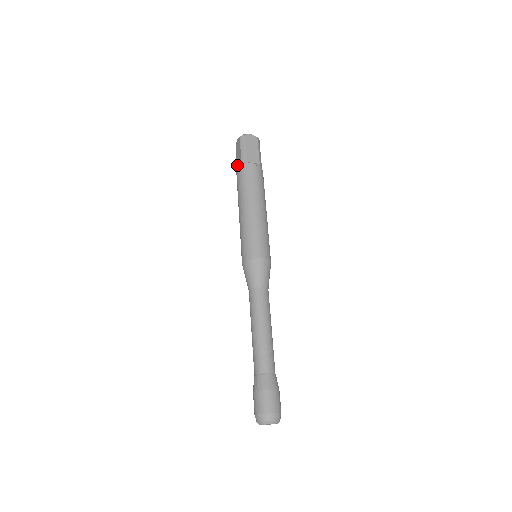
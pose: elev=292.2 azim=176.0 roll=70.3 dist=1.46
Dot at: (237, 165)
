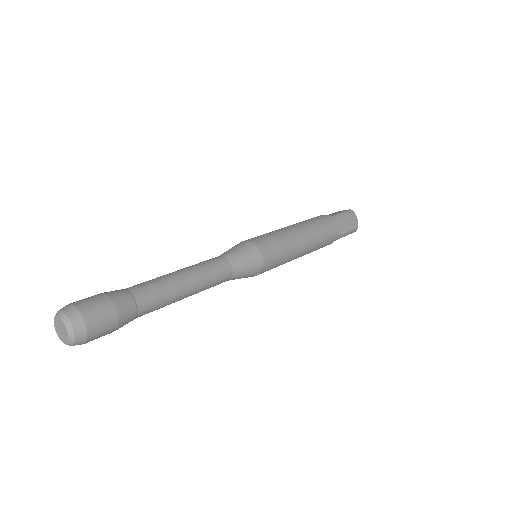
Dot at: occluded
